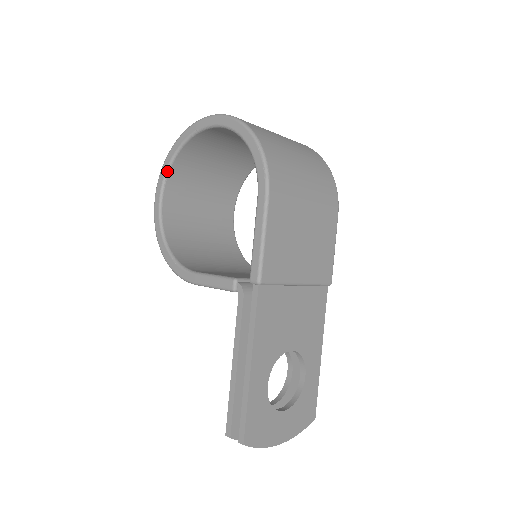
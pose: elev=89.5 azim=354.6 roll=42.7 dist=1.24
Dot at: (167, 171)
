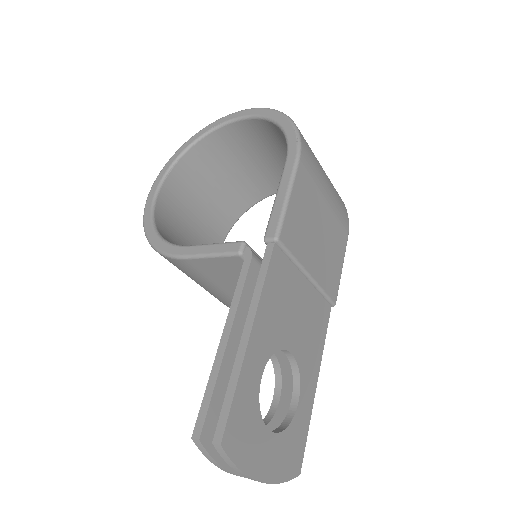
Dot at: (174, 162)
